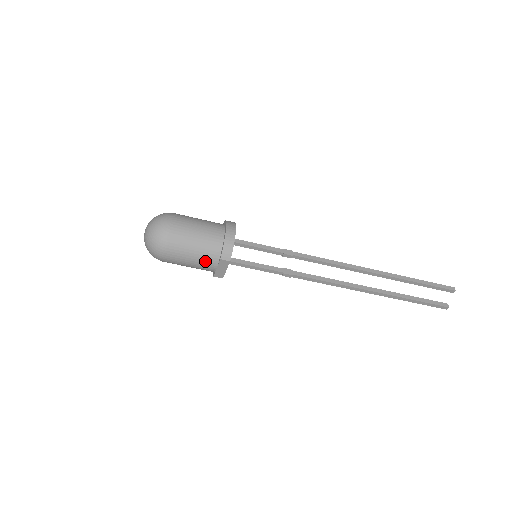
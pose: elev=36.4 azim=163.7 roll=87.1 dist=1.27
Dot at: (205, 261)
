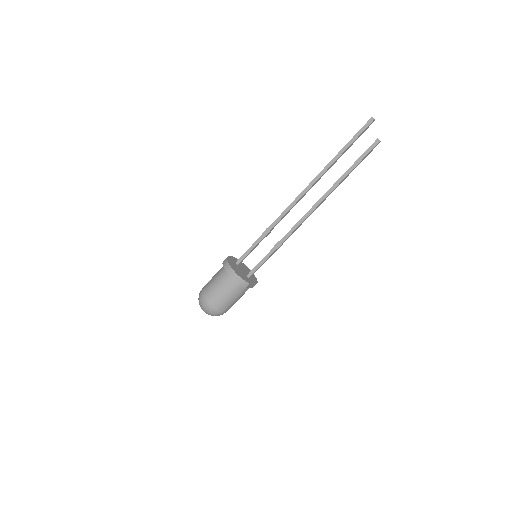
Dot at: (241, 294)
